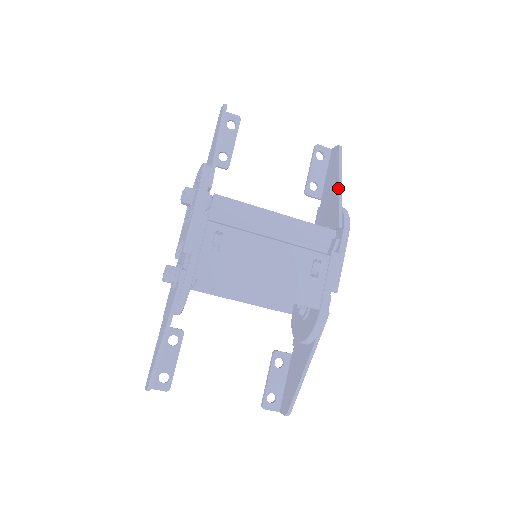
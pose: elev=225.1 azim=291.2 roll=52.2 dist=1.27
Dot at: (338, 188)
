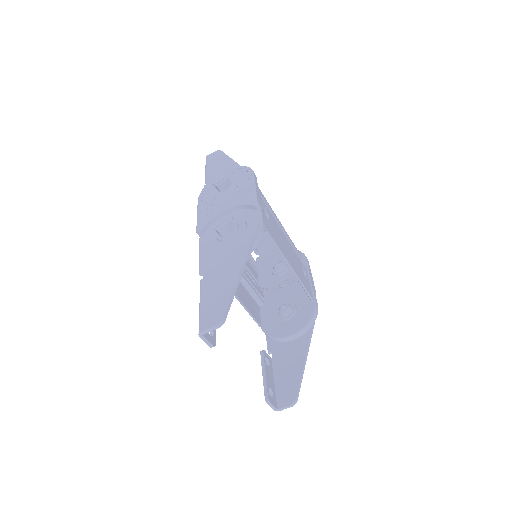
Dot at: occluded
